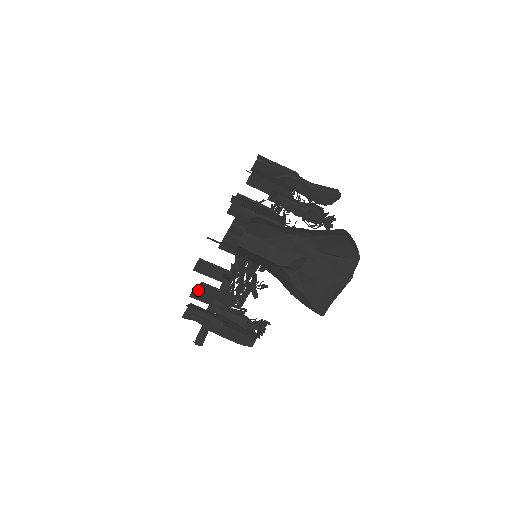
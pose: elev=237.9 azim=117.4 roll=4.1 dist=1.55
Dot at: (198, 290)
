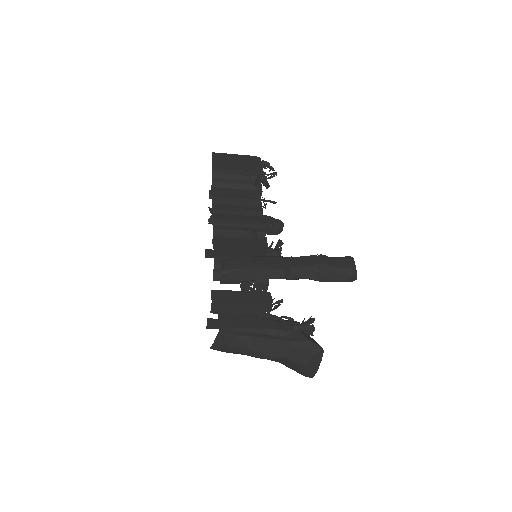
Dot at: occluded
